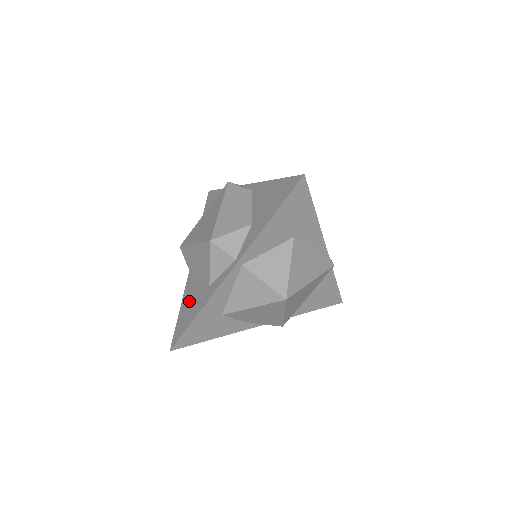
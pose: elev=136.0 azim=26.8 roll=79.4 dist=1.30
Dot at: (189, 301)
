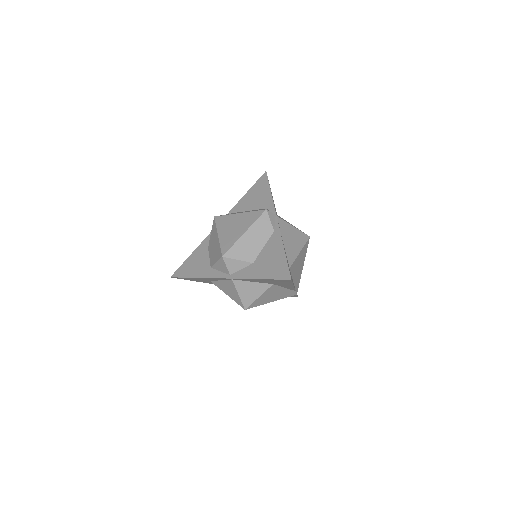
Dot at: (198, 258)
